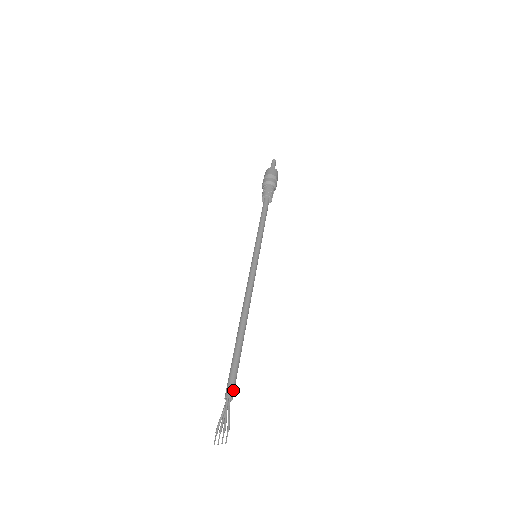
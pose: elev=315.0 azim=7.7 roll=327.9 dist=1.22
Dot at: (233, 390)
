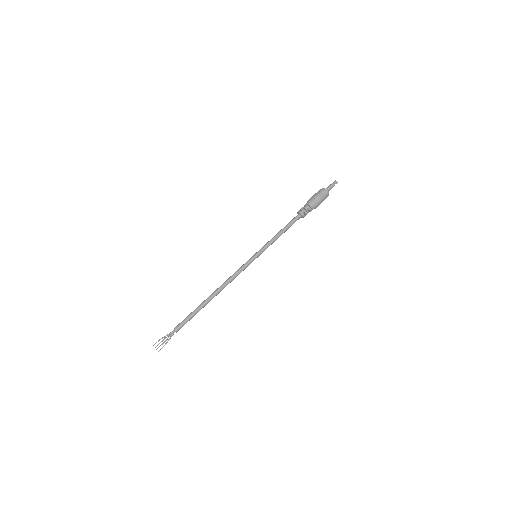
Dot at: occluded
